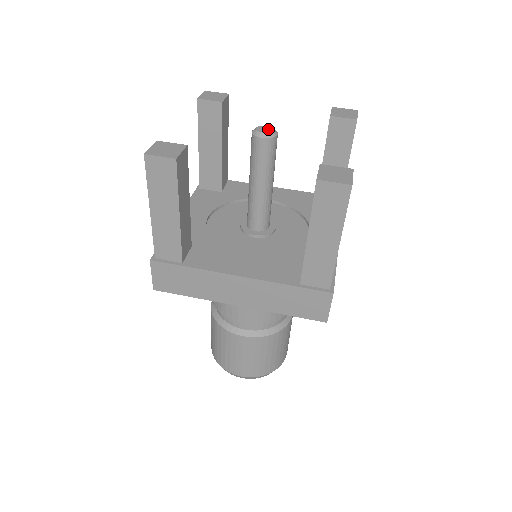
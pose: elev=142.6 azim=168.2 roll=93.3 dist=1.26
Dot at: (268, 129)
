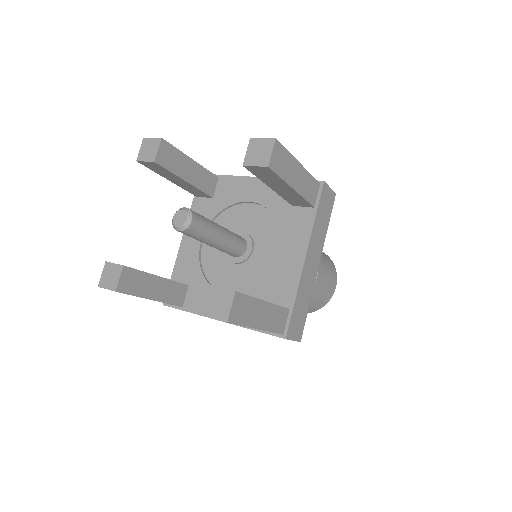
Dot at: (182, 218)
